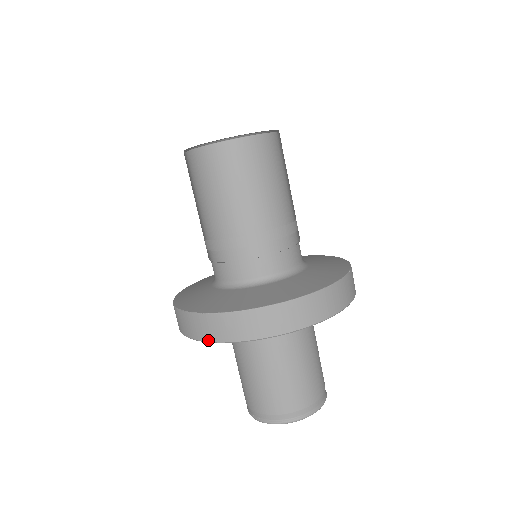
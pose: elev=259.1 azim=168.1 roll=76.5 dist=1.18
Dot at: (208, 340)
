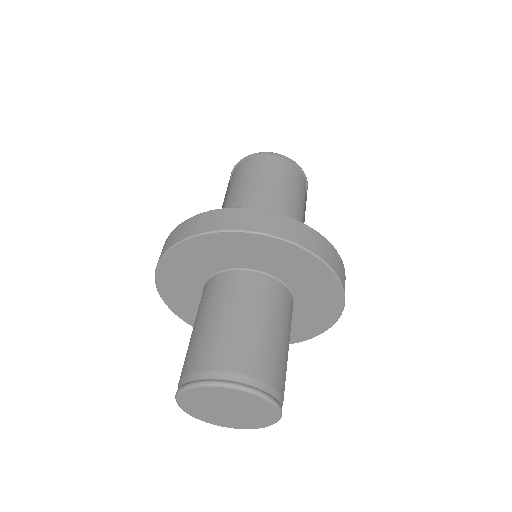
Dot at: (156, 280)
